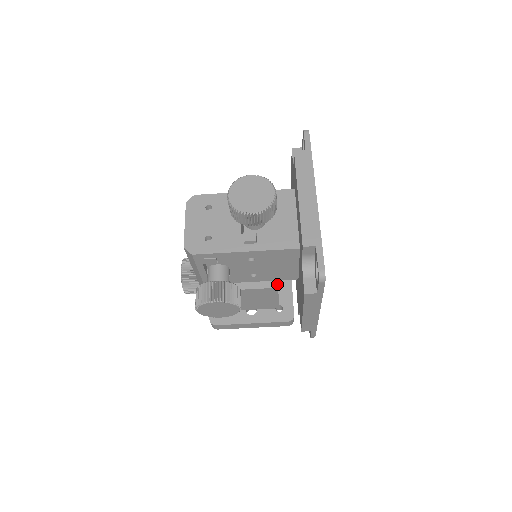
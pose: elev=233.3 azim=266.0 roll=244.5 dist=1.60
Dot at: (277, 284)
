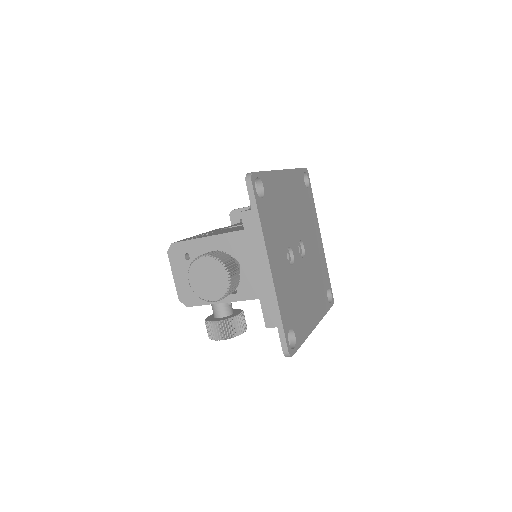
Dot at: occluded
